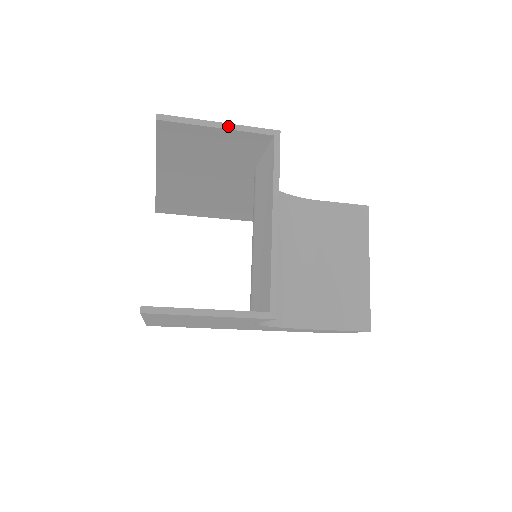
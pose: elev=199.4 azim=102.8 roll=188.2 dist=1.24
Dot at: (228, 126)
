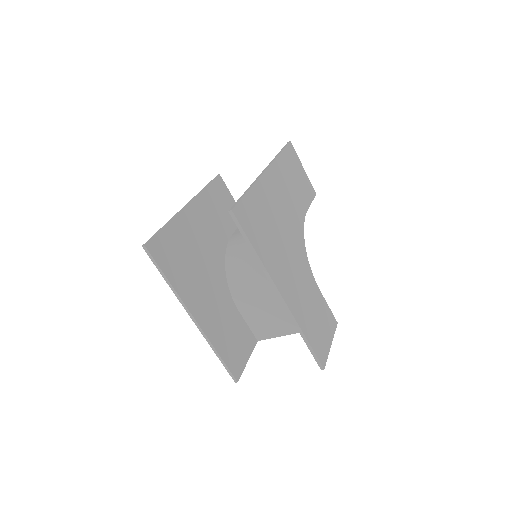
Dot at: (331, 342)
